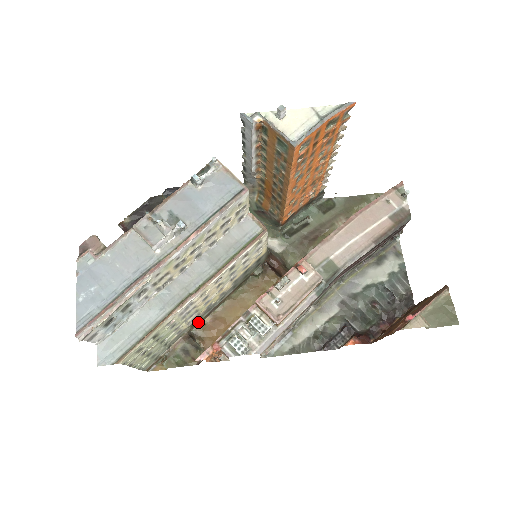
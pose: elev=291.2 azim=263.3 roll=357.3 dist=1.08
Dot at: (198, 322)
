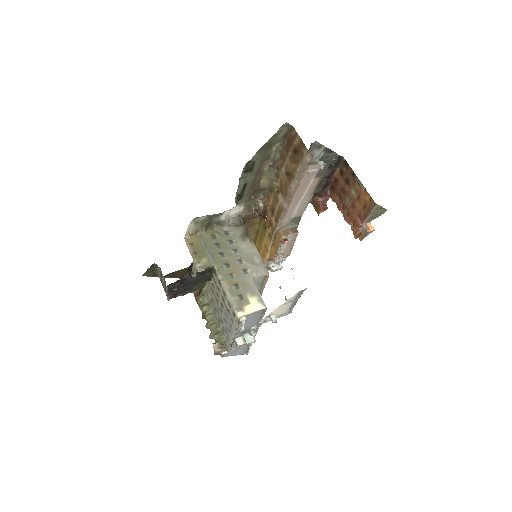
Dot at: occluded
